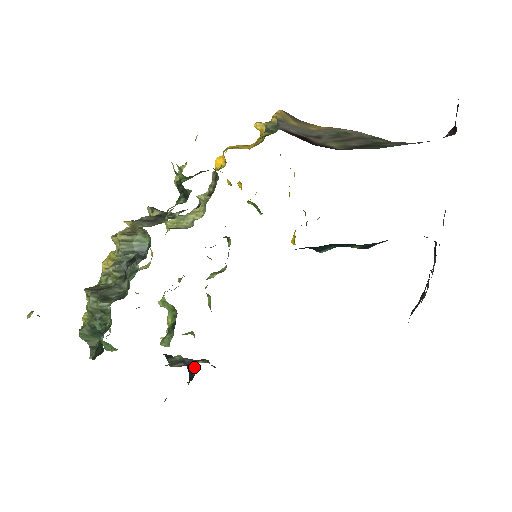
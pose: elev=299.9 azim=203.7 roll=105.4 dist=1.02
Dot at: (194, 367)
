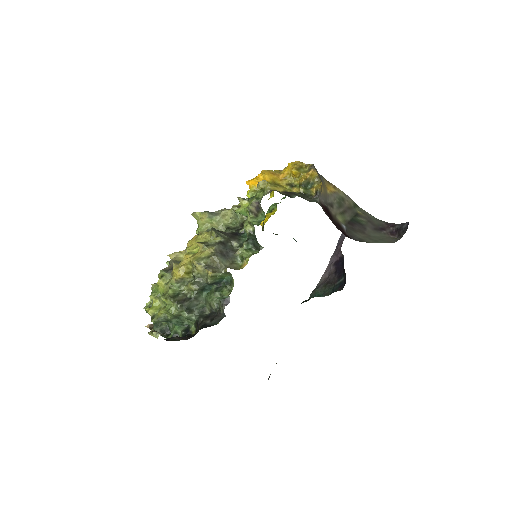
Dot at: occluded
